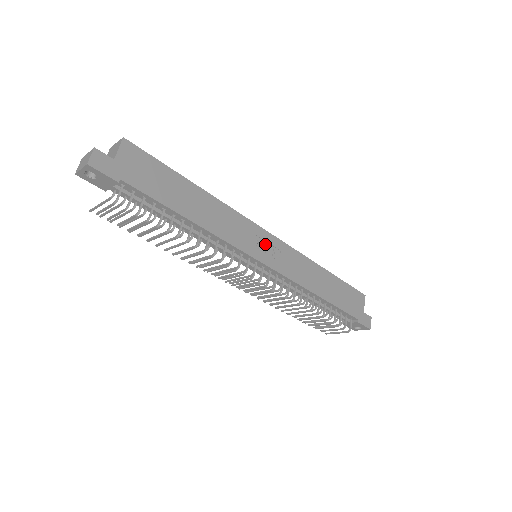
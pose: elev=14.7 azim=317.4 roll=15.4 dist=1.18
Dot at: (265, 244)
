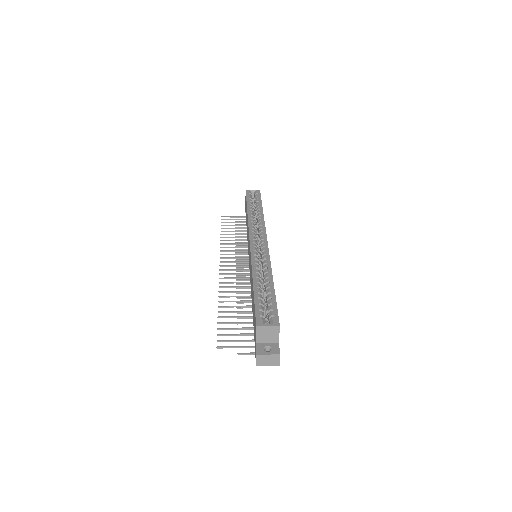
Dot at: occluded
